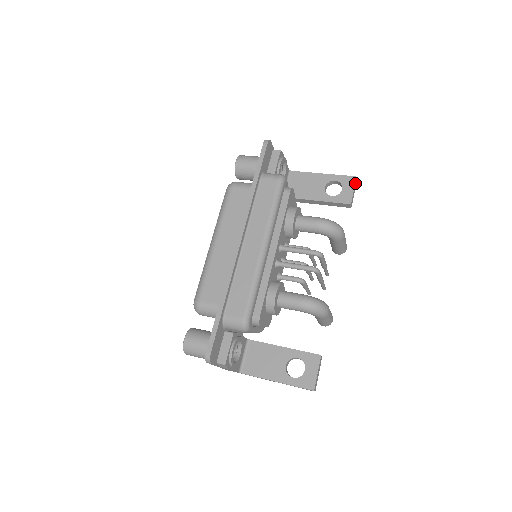
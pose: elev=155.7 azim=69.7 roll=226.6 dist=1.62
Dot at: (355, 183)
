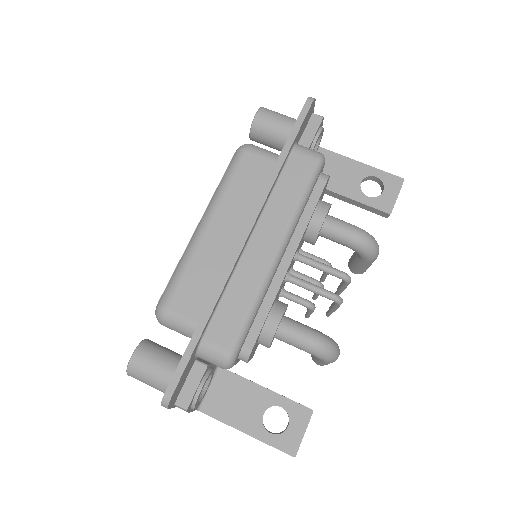
Dot at: (401, 187)
